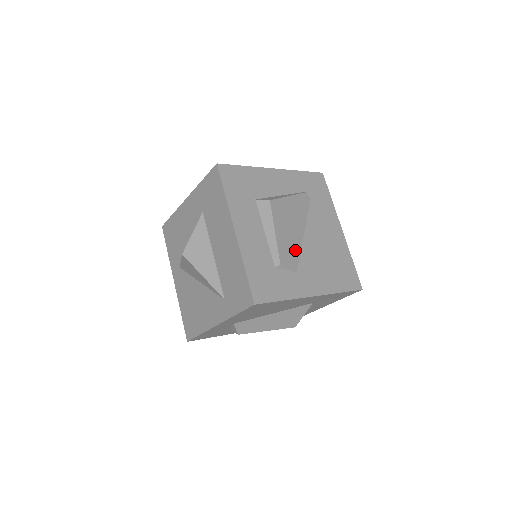
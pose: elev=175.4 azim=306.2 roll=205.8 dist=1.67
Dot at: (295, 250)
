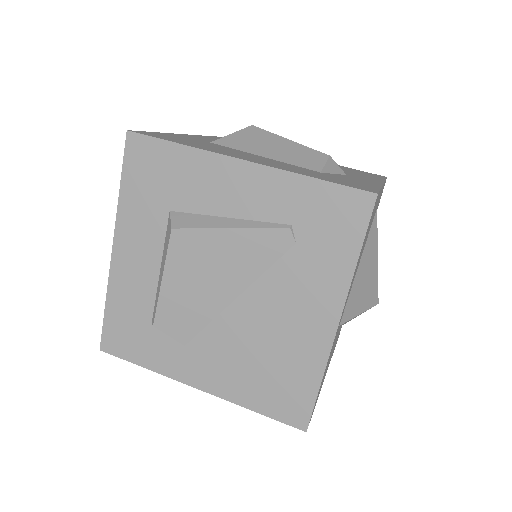
Dot at: (199, 316)
